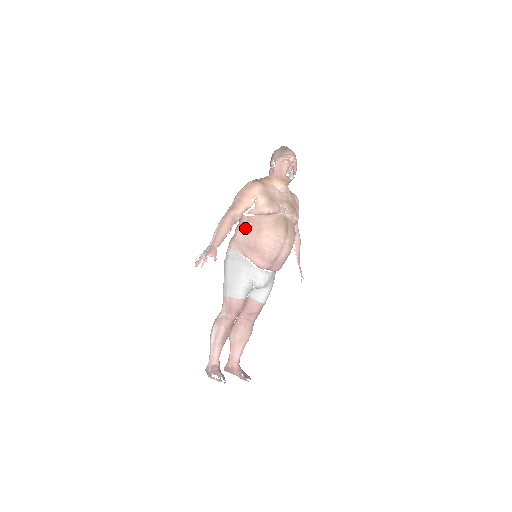
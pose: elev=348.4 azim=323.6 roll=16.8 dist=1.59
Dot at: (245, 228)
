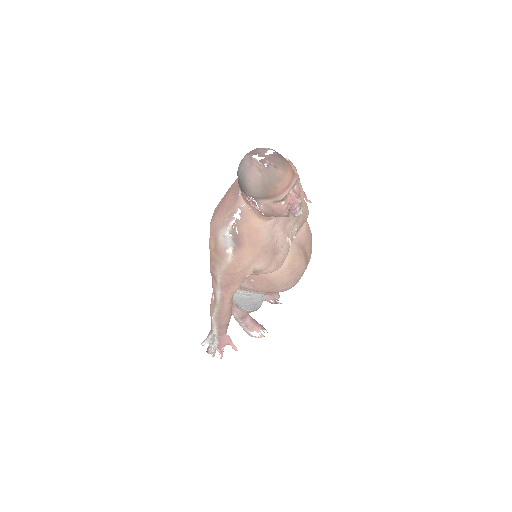
Dot at: (245, 283)
